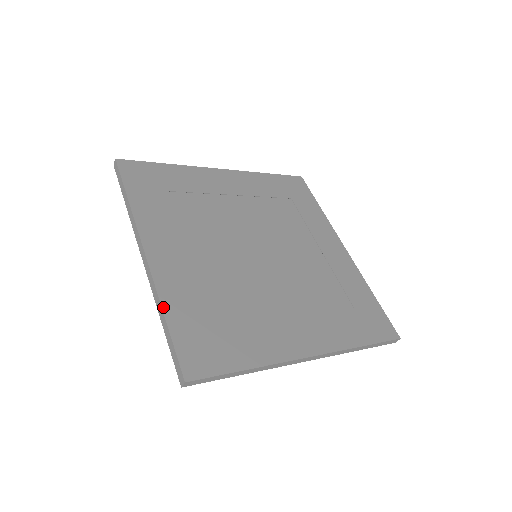
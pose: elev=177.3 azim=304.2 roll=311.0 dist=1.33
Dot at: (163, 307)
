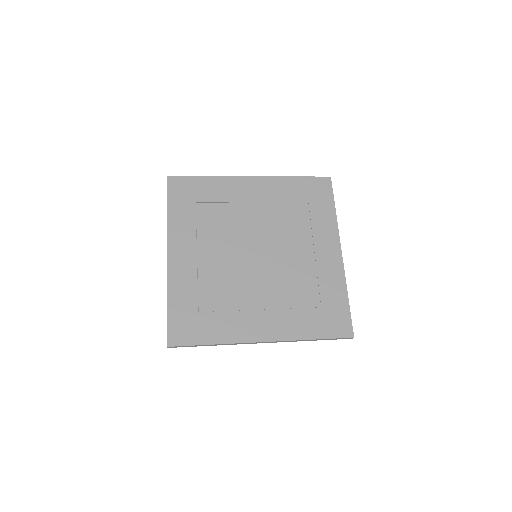
Dot at: (168, 296)
